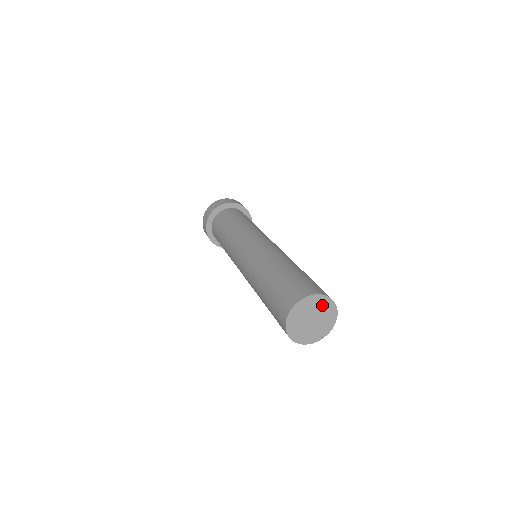
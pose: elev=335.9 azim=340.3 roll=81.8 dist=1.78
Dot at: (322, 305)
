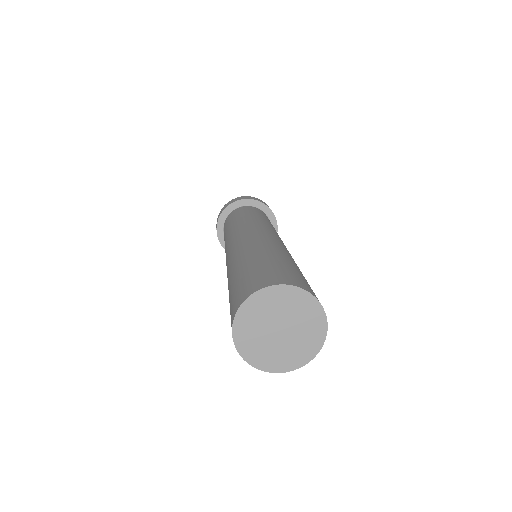
Dot at: (307, 316)
